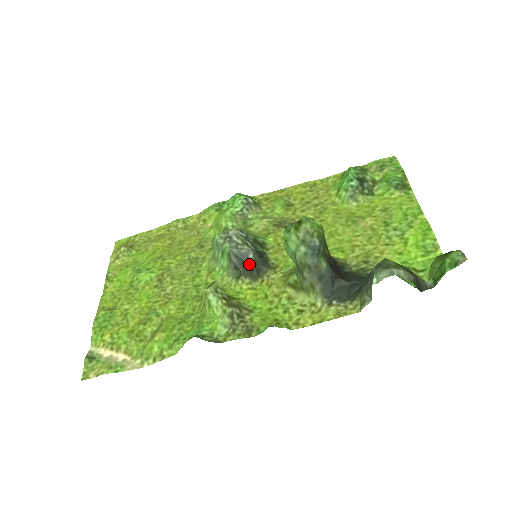
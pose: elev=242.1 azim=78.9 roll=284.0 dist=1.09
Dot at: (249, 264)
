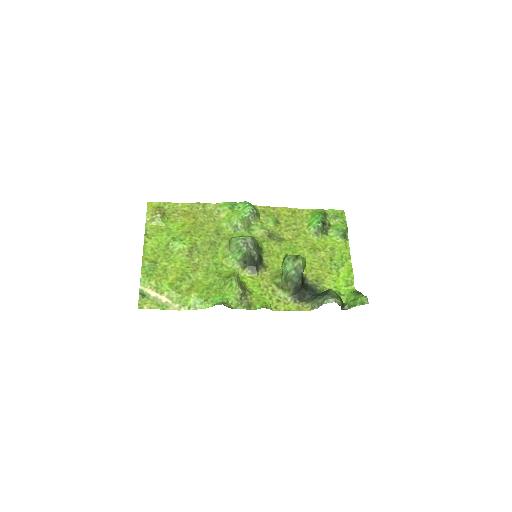
Dot at: (254, 263)
